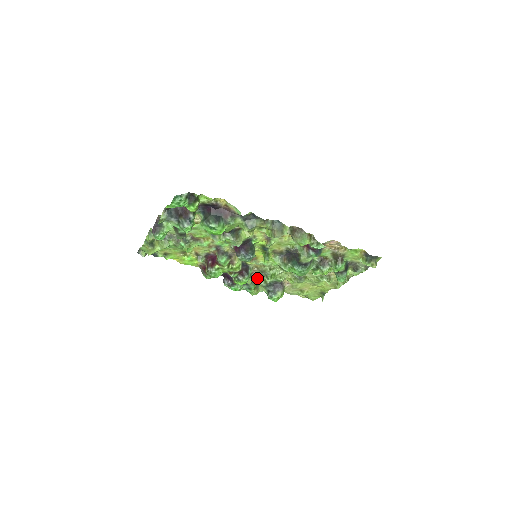
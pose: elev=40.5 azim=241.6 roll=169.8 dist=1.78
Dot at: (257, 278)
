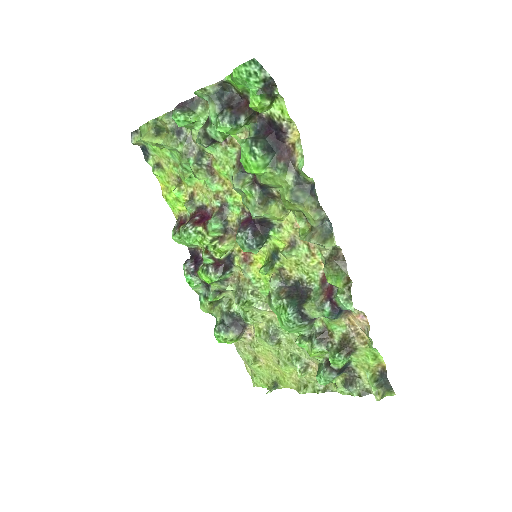
Dot at: (225, 293)
